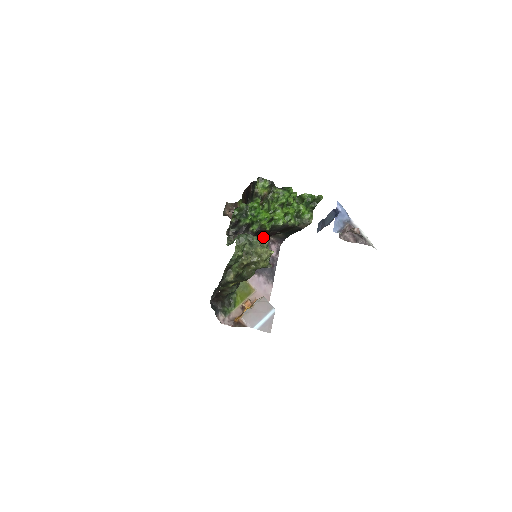
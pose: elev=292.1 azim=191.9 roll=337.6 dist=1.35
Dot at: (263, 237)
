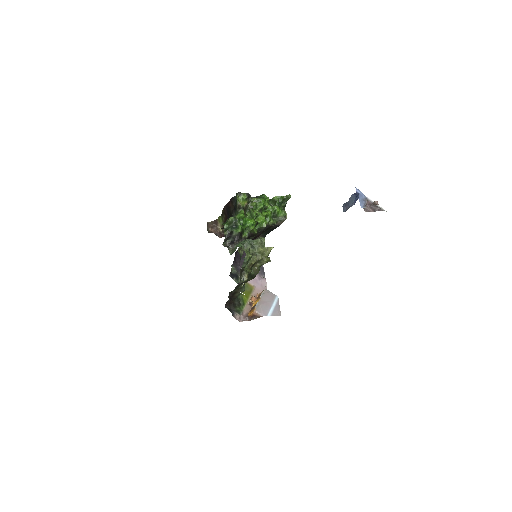
Dot at: (259, 239)
